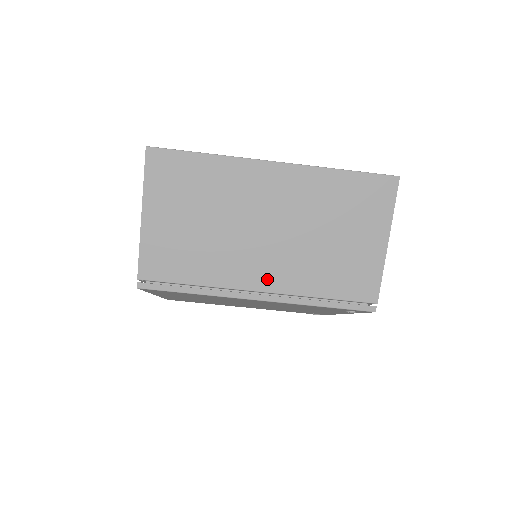
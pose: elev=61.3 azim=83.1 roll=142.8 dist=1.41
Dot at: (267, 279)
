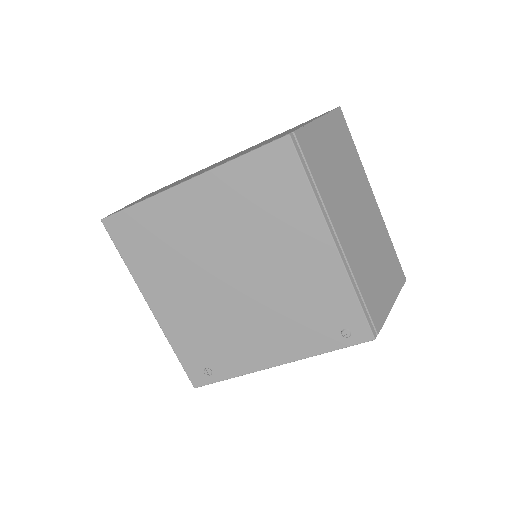
Dot at: (345, 239)
